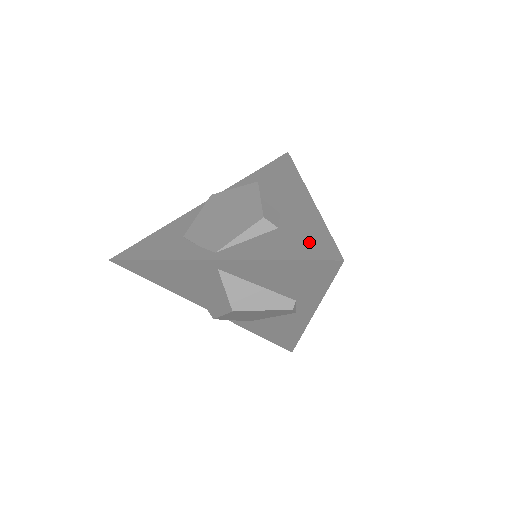
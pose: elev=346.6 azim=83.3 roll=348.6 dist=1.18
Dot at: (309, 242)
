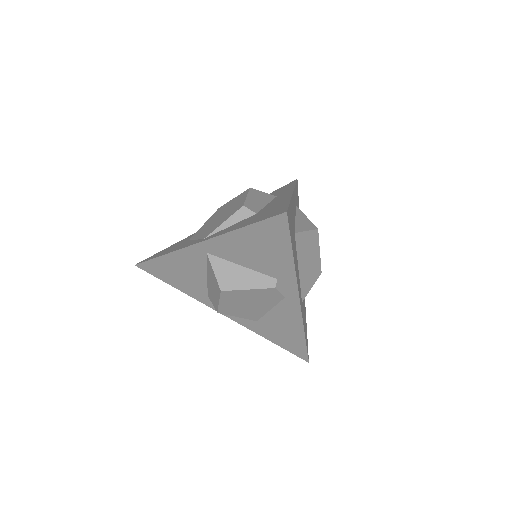
Dot at: (271, 212)
